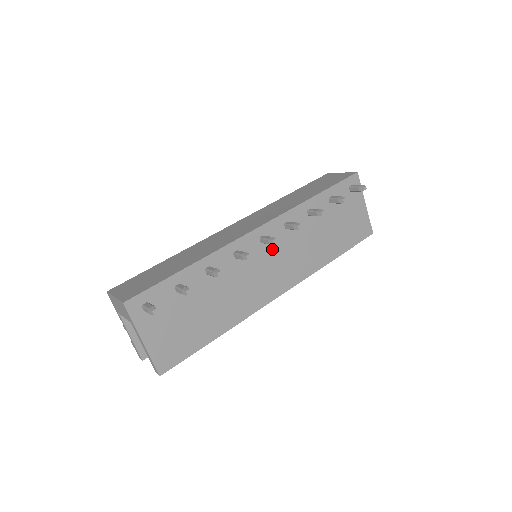
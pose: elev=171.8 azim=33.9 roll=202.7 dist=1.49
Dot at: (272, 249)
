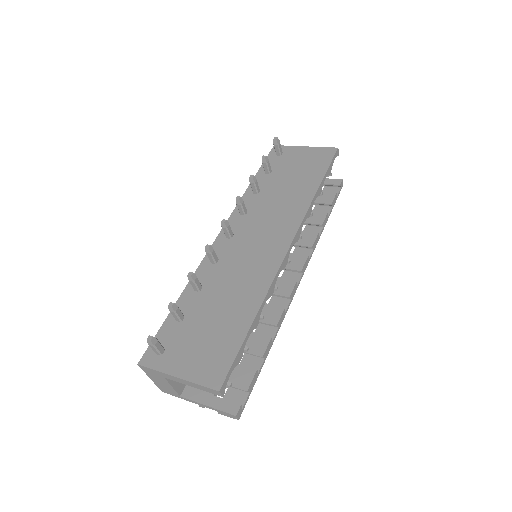
Dot at: (246, 233)
